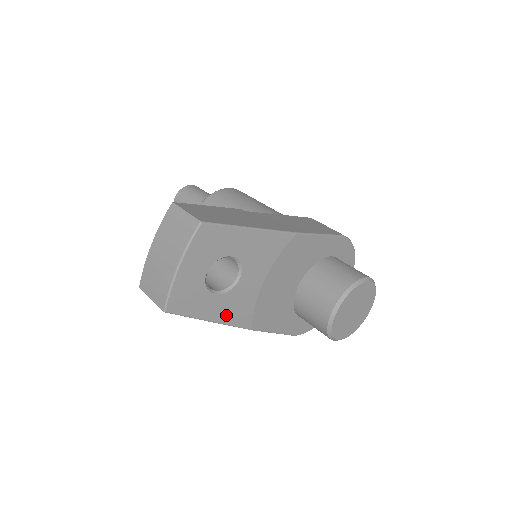
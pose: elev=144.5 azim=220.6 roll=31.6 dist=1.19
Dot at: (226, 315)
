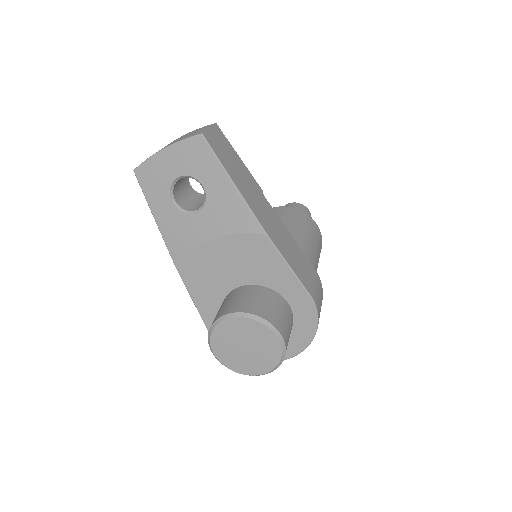
Dot at: (168, 230)
